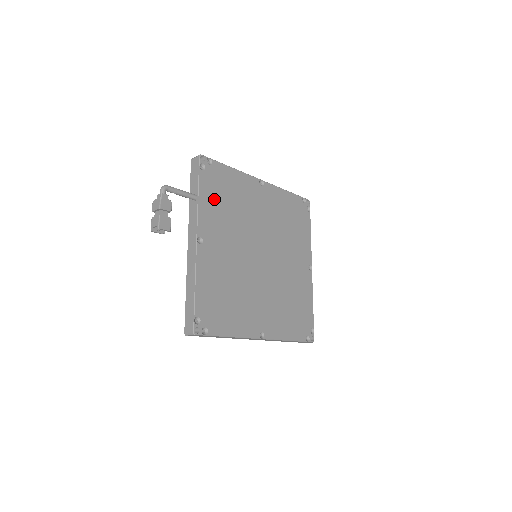
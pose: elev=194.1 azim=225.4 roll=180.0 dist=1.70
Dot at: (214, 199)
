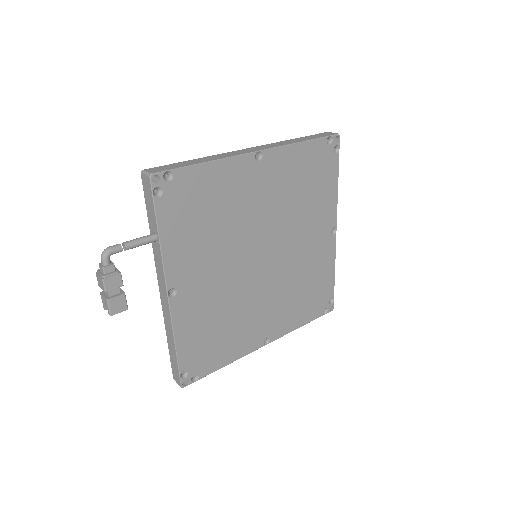
Dot at: (184, 228)
